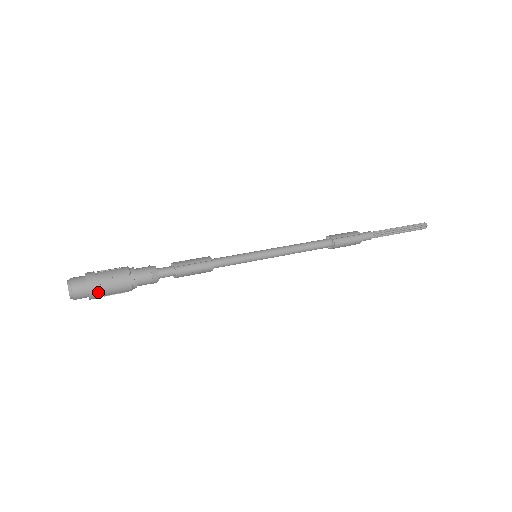
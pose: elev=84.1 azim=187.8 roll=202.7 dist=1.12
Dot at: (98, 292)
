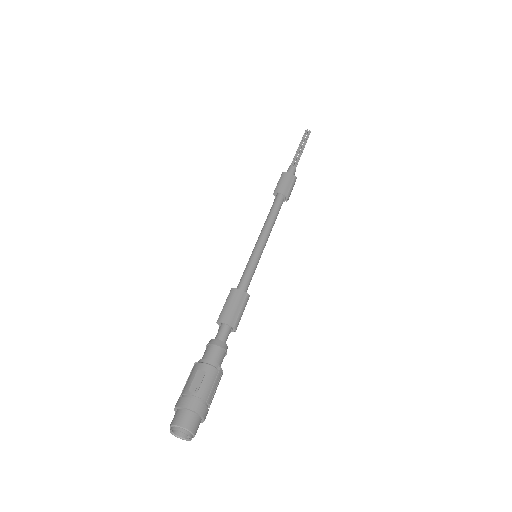
Dot at: occluded
